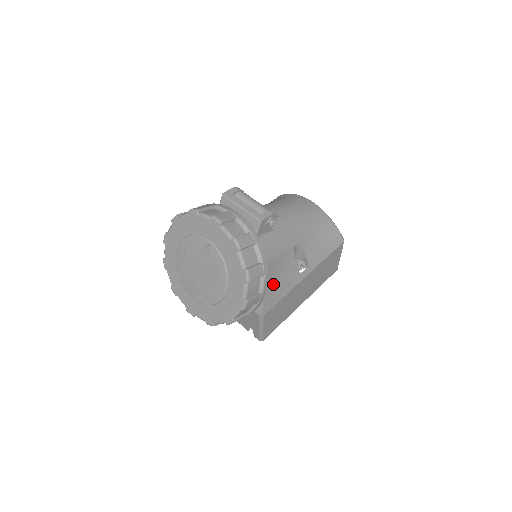
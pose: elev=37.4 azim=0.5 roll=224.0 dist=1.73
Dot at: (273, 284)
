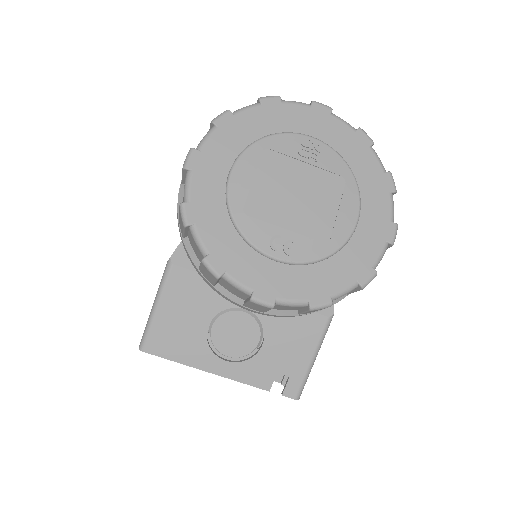
Dot at: occluded
